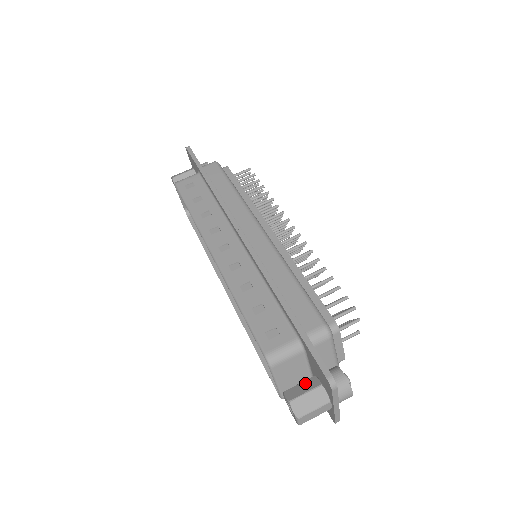
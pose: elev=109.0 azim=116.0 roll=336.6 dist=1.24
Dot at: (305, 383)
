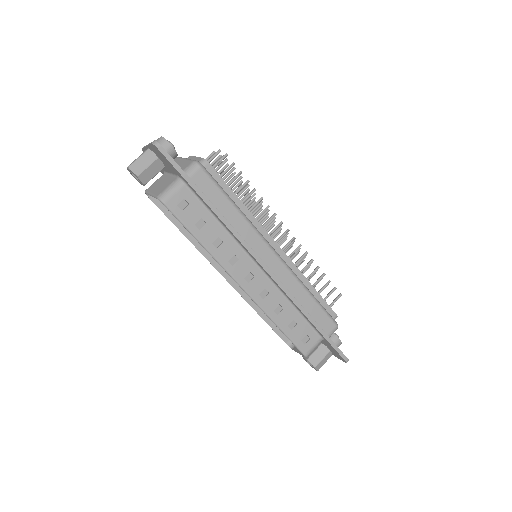
Dot at: (319, 351)
